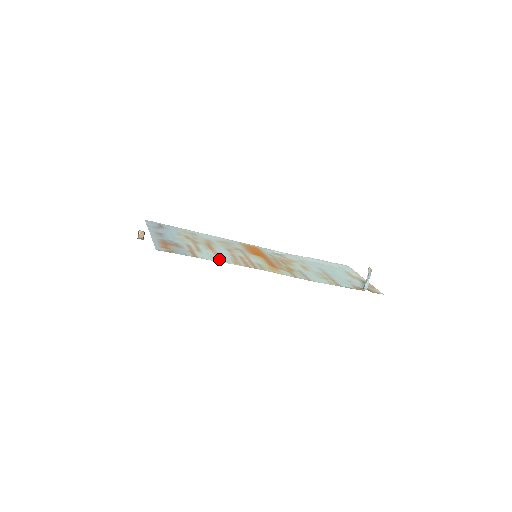
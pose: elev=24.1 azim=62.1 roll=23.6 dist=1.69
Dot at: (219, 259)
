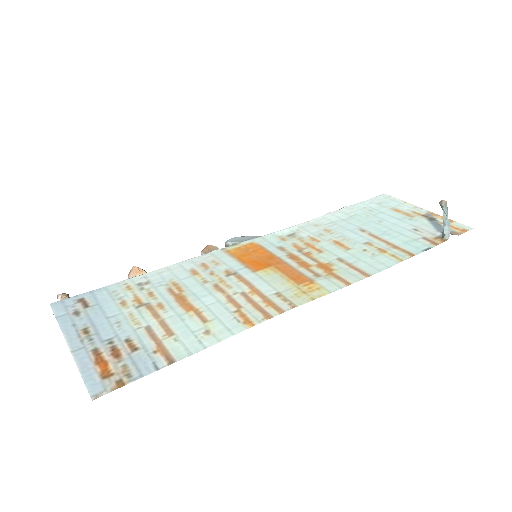
Dot at: (214, 333)
